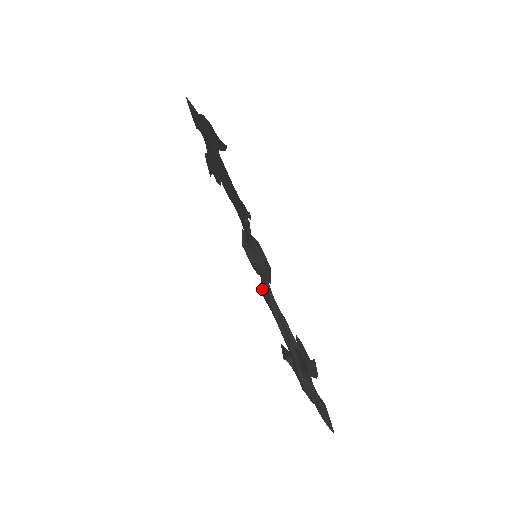
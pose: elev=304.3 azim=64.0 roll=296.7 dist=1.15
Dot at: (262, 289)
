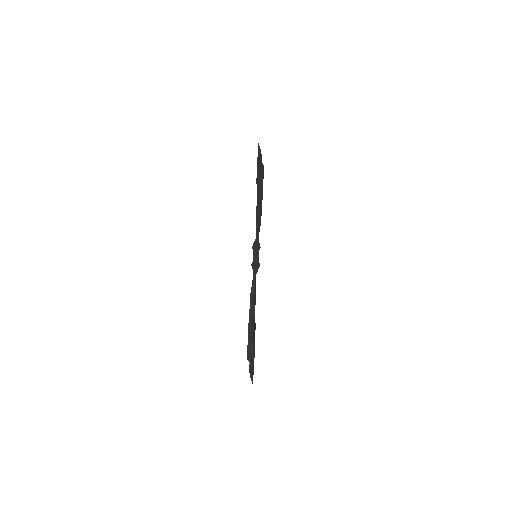
Dot at: occluded
